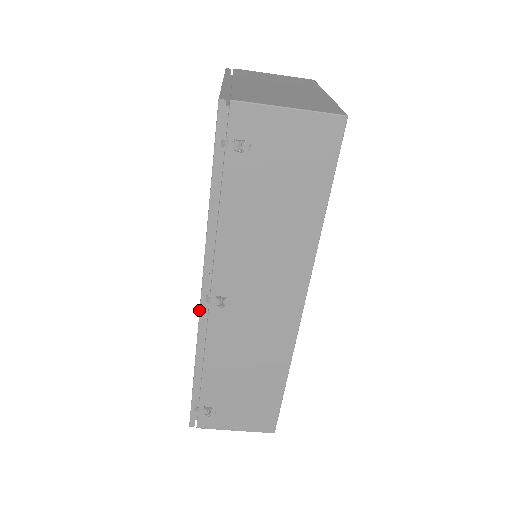
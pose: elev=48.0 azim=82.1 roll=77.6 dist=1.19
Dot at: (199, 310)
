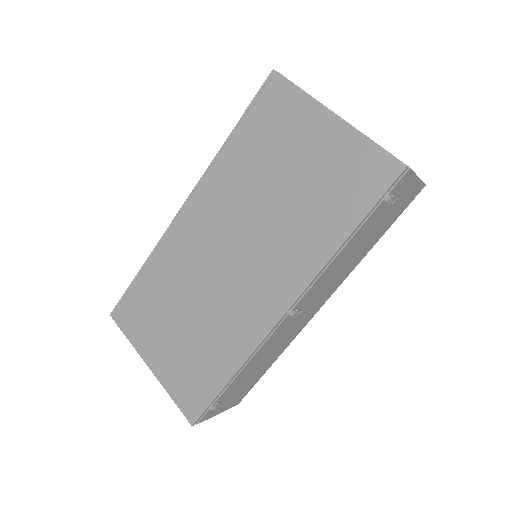
Dot at: (277, 322)
